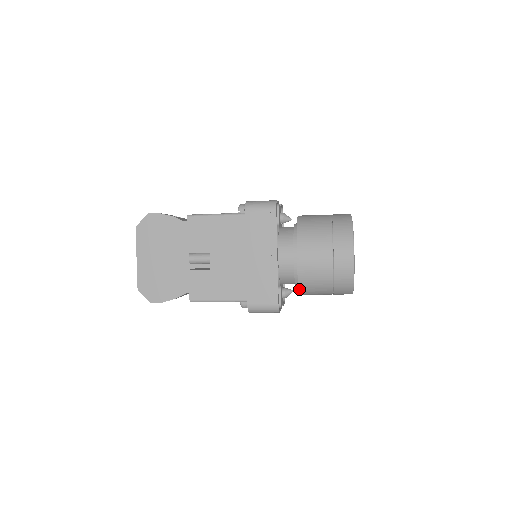
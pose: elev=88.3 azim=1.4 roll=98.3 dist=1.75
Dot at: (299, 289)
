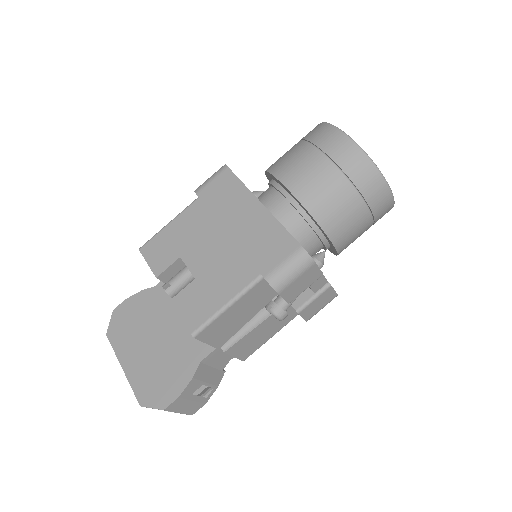
Dot at: (320, 225)
